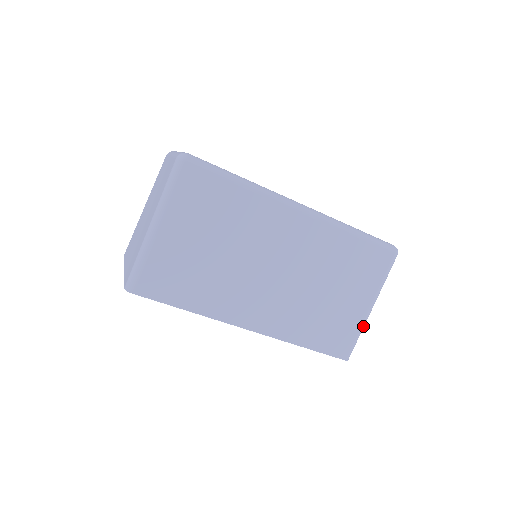
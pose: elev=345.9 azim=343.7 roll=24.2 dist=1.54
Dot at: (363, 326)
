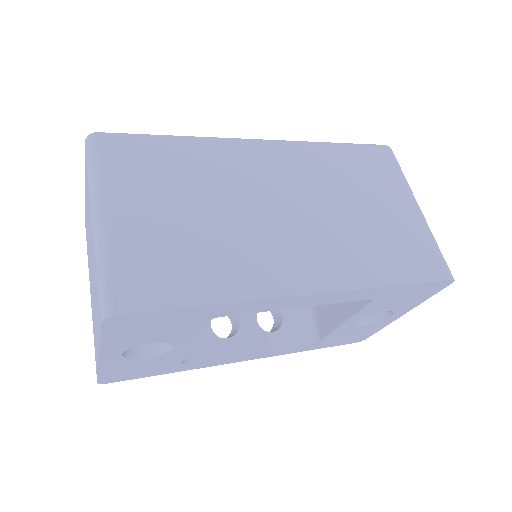
Dot at: (430, 232)
